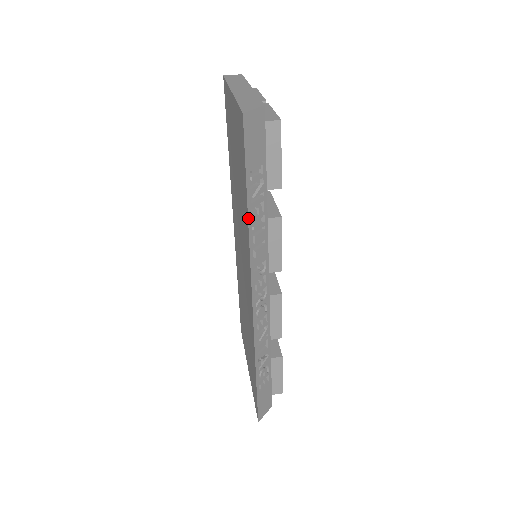
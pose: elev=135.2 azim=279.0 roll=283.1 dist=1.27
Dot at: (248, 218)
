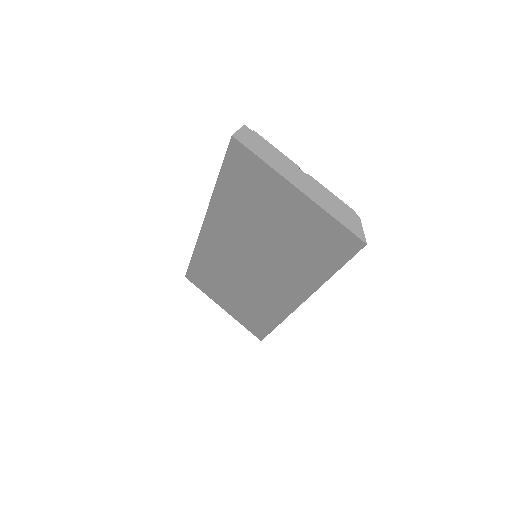
Dot at: (328, 279)
